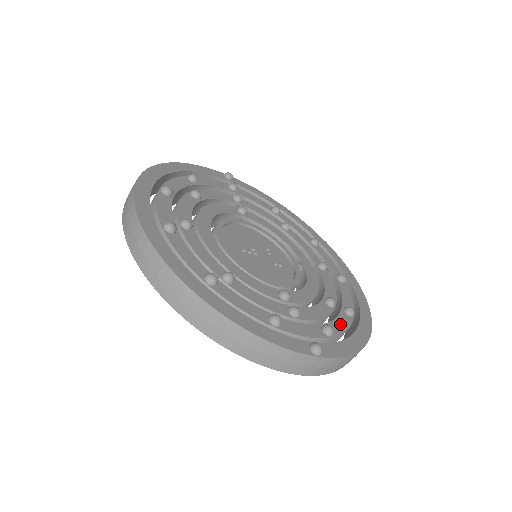
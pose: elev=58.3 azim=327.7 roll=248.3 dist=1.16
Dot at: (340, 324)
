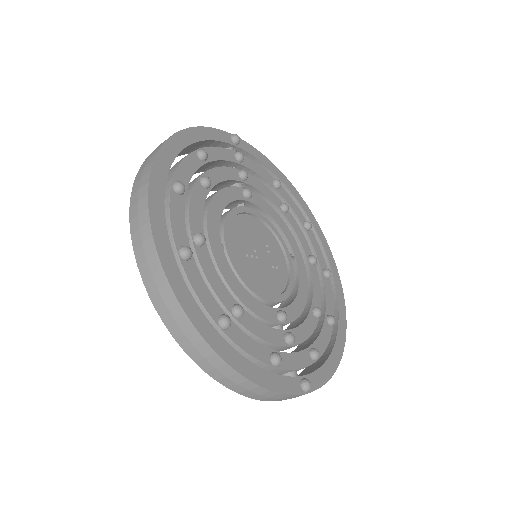
Dot at: (323, 340)
